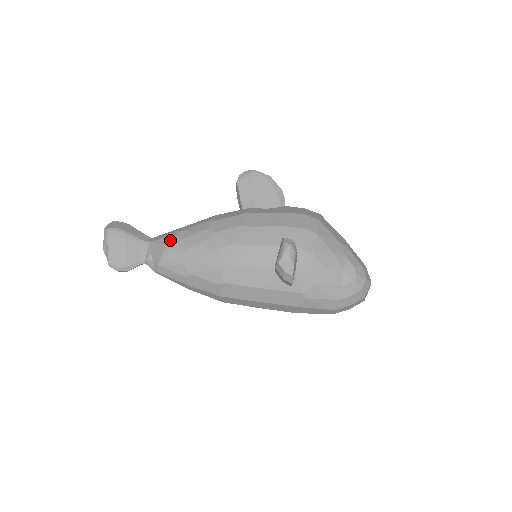
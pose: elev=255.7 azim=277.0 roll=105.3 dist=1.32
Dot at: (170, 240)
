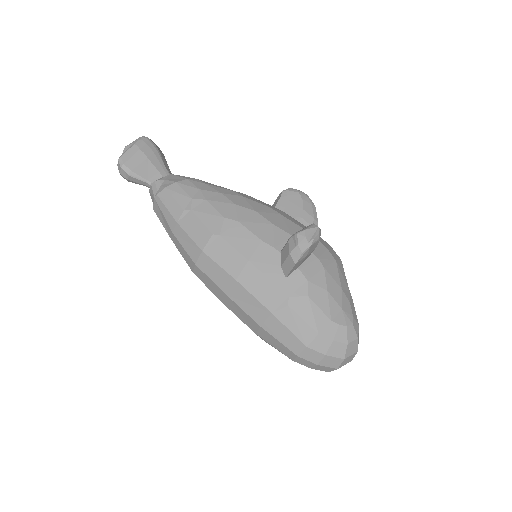
Dot at: (194, 179)
